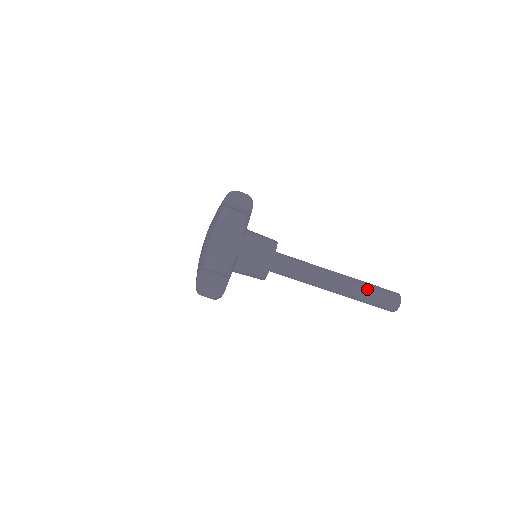
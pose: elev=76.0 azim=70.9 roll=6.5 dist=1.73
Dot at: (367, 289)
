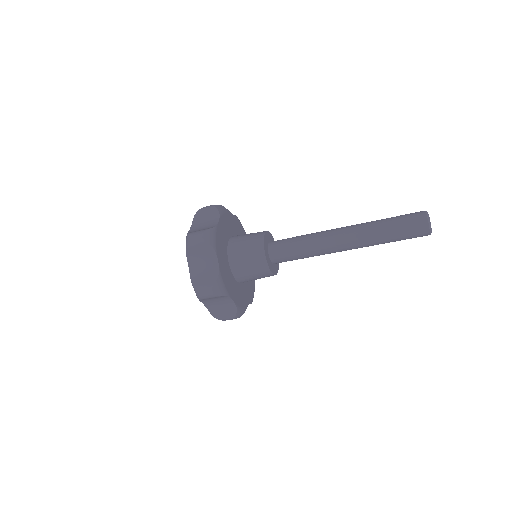
Dot at: (383, 238)
